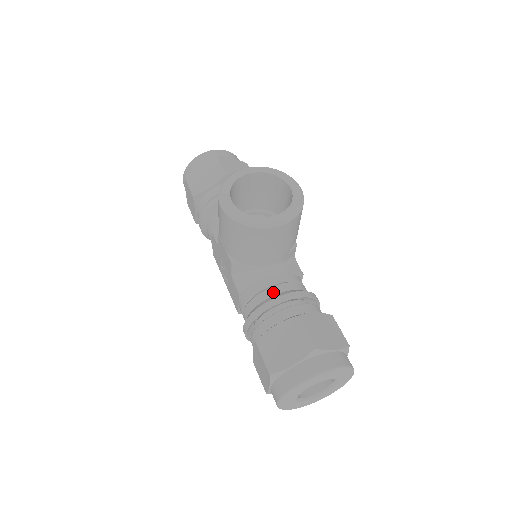
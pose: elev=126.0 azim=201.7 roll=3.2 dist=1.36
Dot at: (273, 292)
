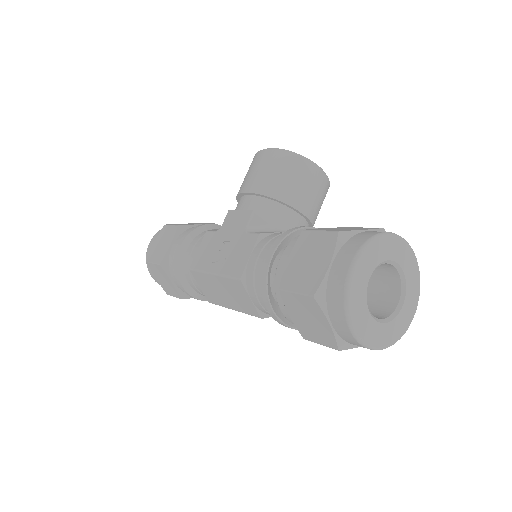
Dot at: occluded
